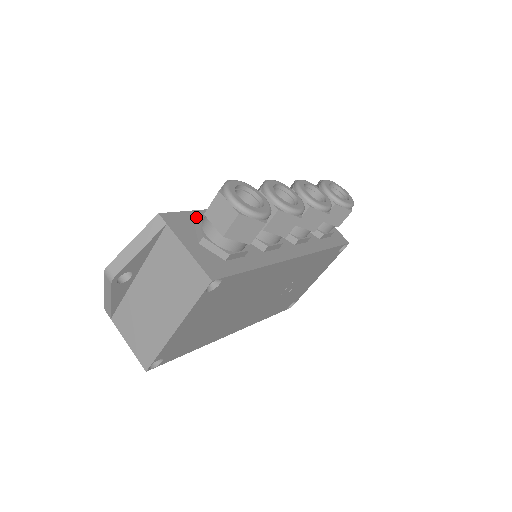
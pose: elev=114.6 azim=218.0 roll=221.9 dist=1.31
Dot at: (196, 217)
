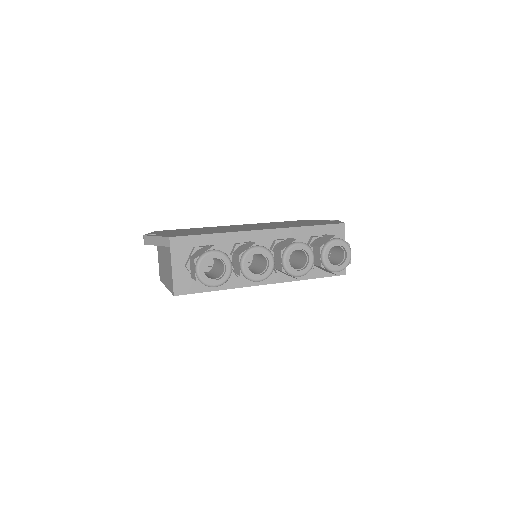
Dot at: (199, 241)
